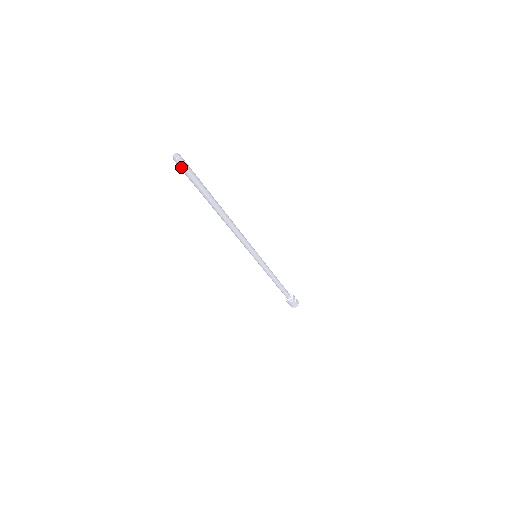
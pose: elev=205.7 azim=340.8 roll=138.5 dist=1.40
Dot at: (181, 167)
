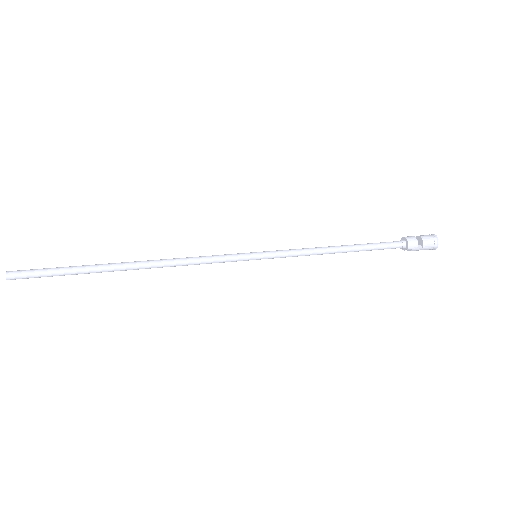
Dot at: (23, 278)
